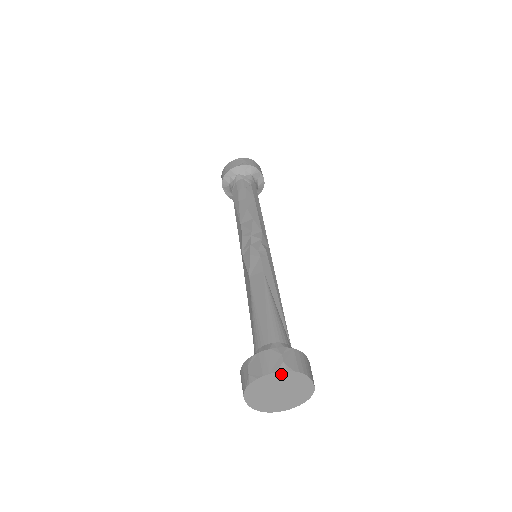
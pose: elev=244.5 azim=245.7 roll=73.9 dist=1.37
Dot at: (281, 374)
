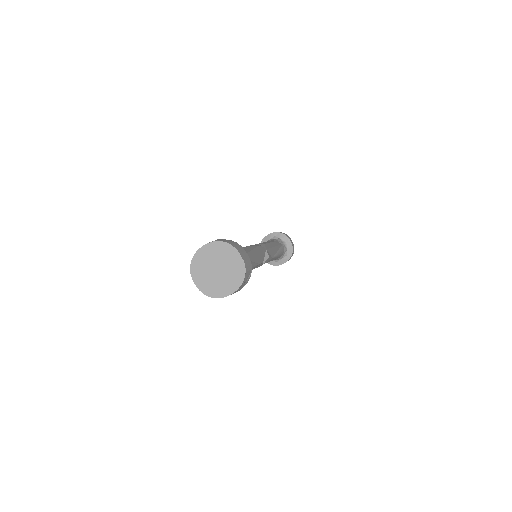
Dot at: (214, 245)
